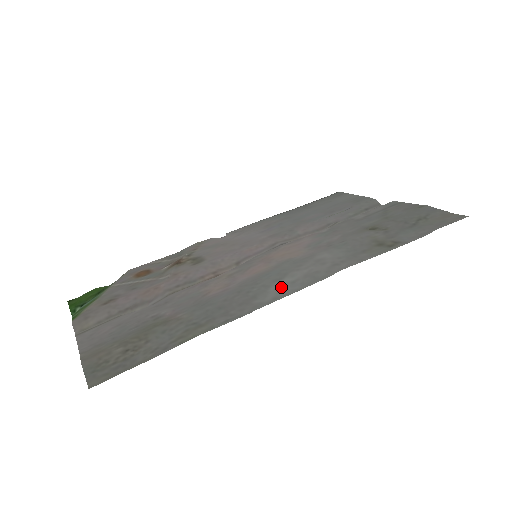
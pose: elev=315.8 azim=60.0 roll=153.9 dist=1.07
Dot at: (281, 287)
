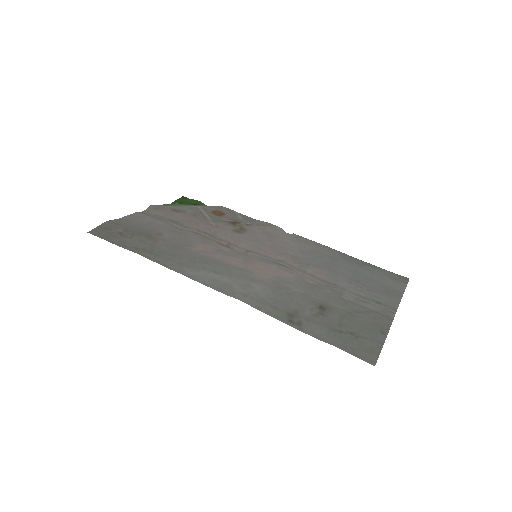
Dot at: (207, 276)
